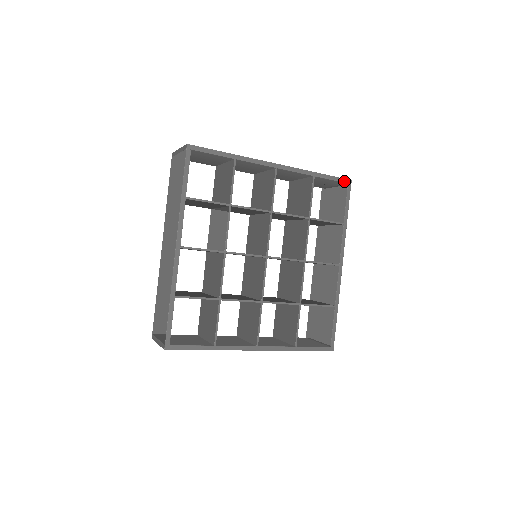
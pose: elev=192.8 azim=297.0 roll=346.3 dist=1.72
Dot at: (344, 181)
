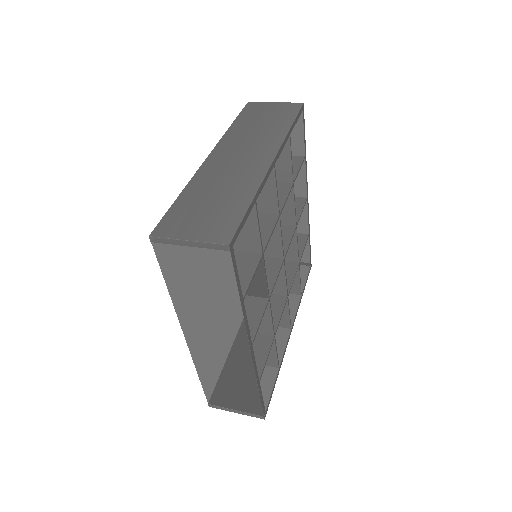
Dot at: (301, 111)
